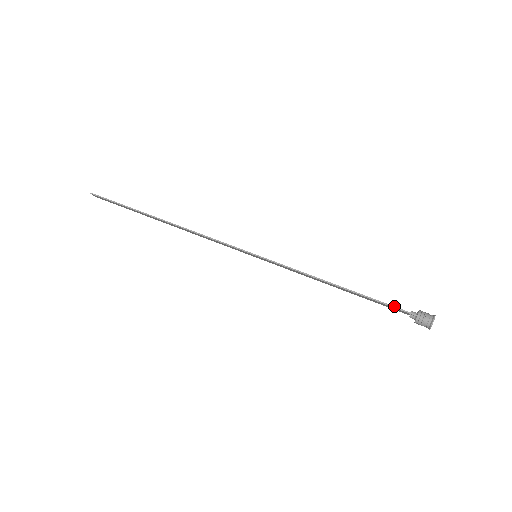
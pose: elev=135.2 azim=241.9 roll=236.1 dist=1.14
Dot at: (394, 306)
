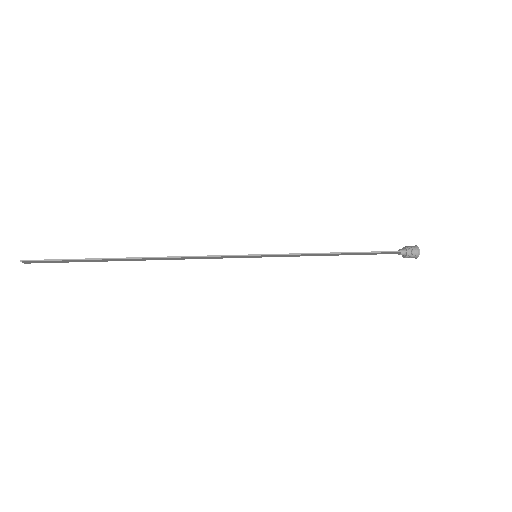
Dot at: (389, 251)
